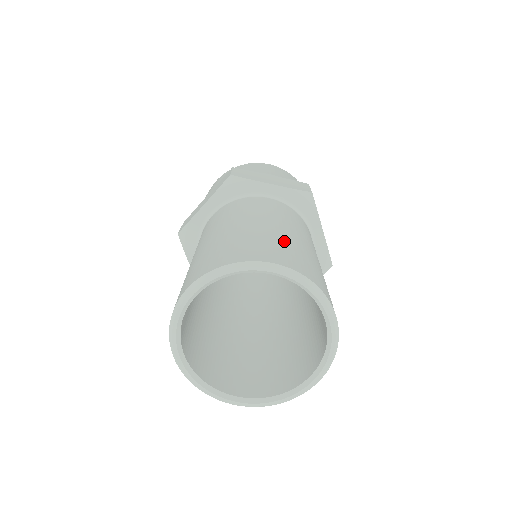
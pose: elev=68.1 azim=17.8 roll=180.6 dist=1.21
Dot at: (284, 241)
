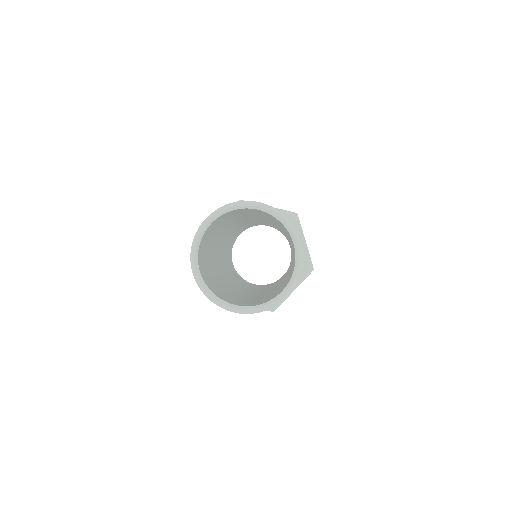
Dot at: occluded
